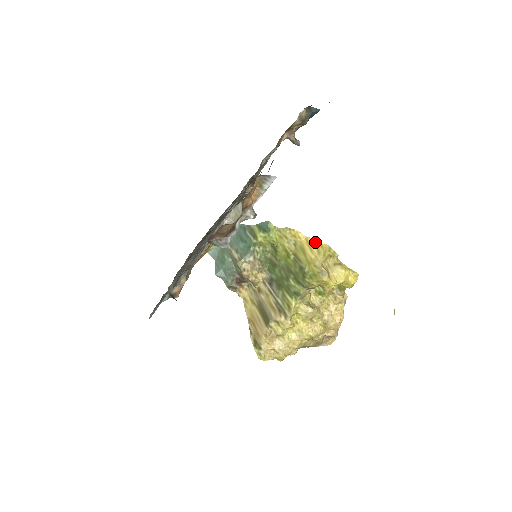
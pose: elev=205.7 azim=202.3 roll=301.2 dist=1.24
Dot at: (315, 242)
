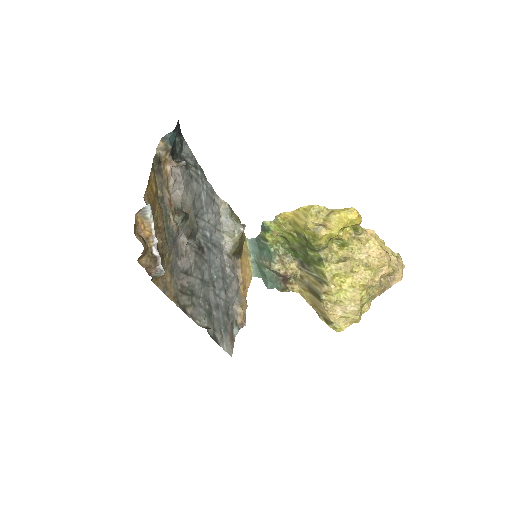
Dot at: (299, 211)
